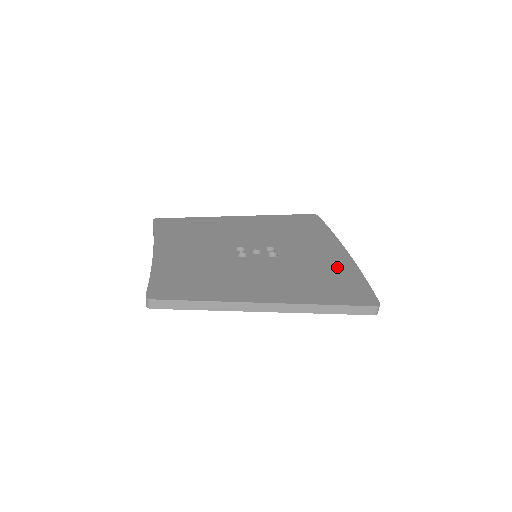
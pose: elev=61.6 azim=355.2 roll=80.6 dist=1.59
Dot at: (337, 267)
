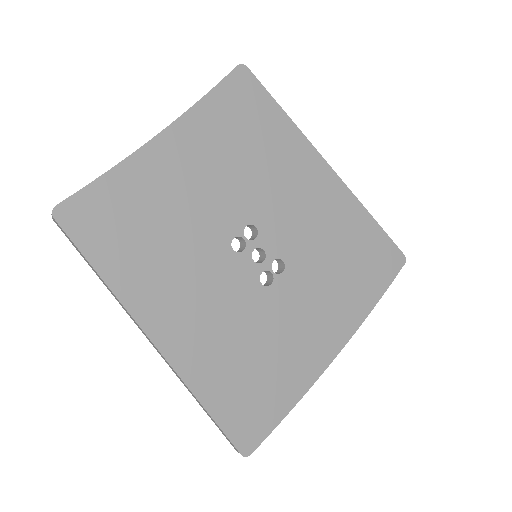
Dot at: (294, 366)
